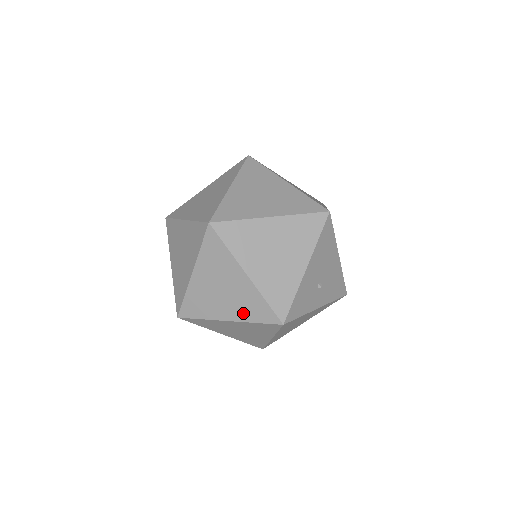
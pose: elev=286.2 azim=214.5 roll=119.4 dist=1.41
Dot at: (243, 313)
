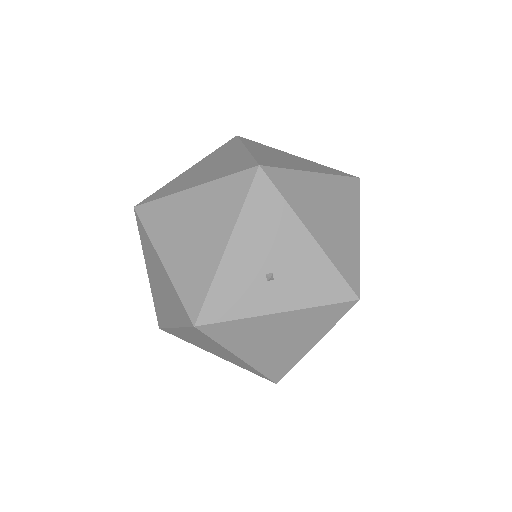
Dot at: (175, 315)
